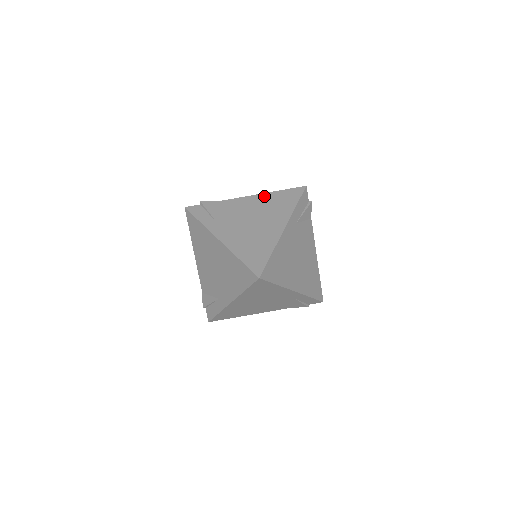
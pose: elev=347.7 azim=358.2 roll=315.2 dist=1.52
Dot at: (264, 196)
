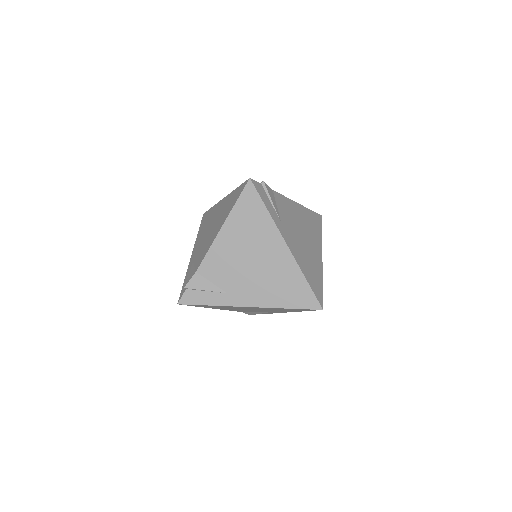
Dot at: (228, 227)
